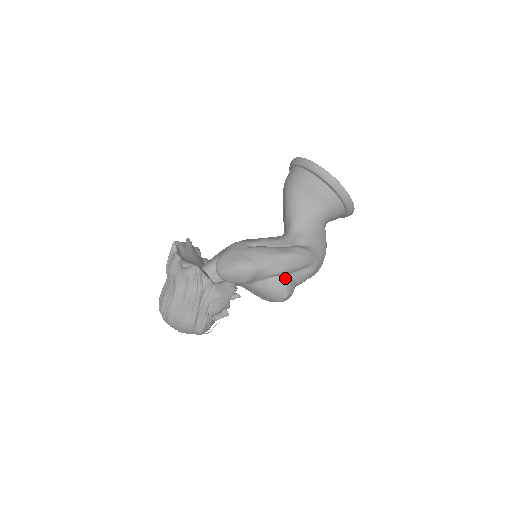
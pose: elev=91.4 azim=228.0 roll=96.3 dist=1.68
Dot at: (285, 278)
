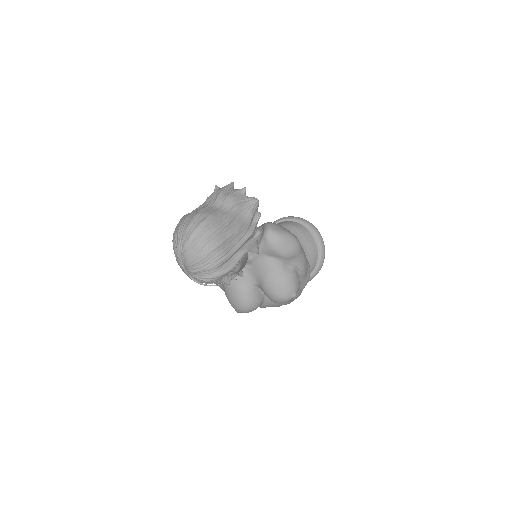
Dot at: occluded
